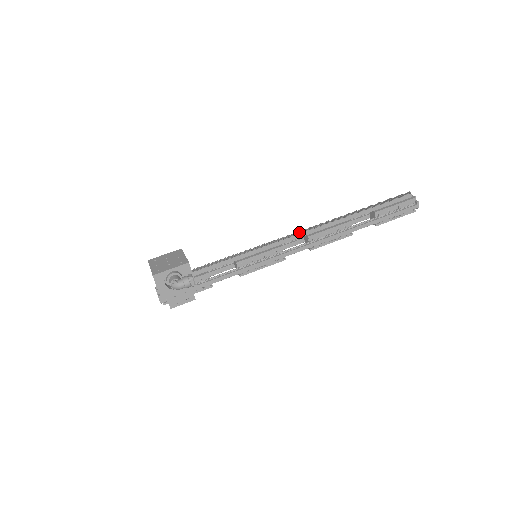
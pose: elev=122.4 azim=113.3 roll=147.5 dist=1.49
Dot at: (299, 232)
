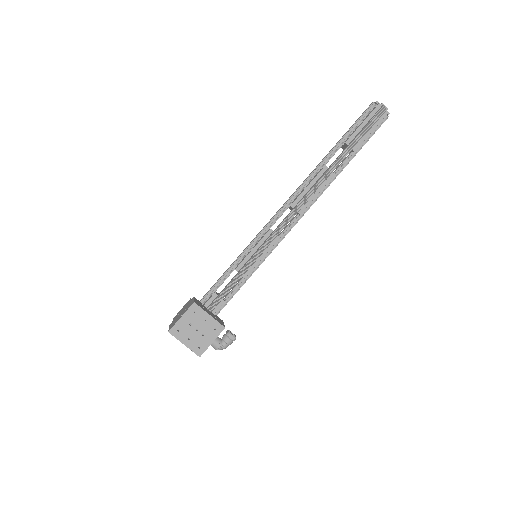
Dot at: (291, 214)
